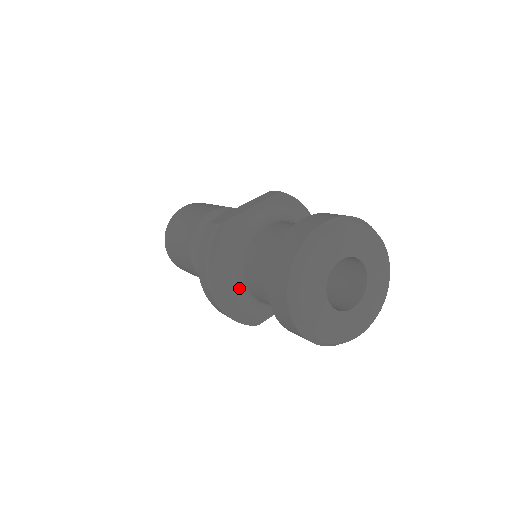
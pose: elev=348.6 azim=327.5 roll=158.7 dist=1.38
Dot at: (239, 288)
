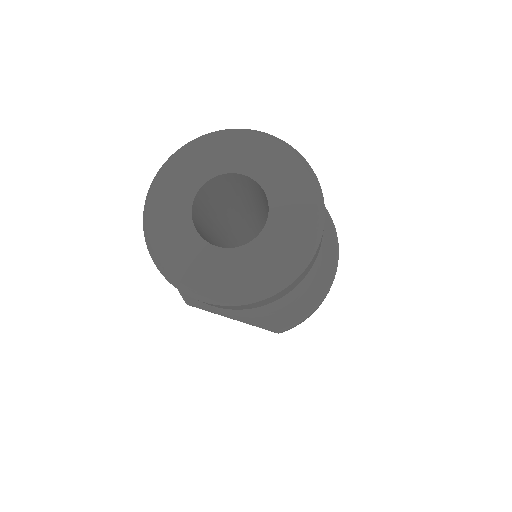
Dot at: occluded
